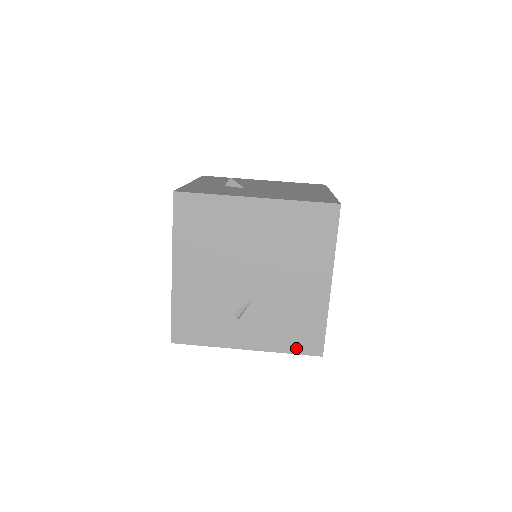
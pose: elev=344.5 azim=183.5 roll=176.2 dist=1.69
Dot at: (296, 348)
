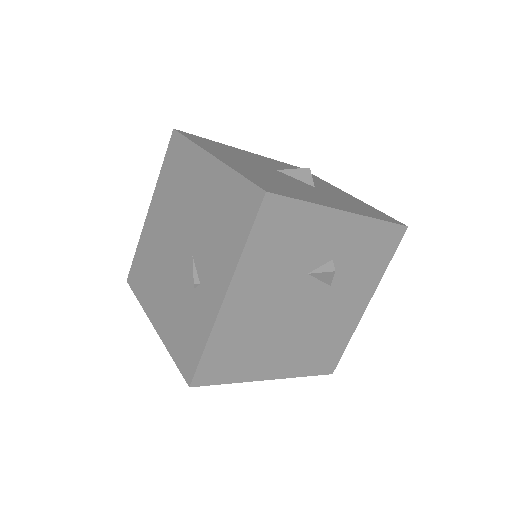
Dot at: (245, 227)
